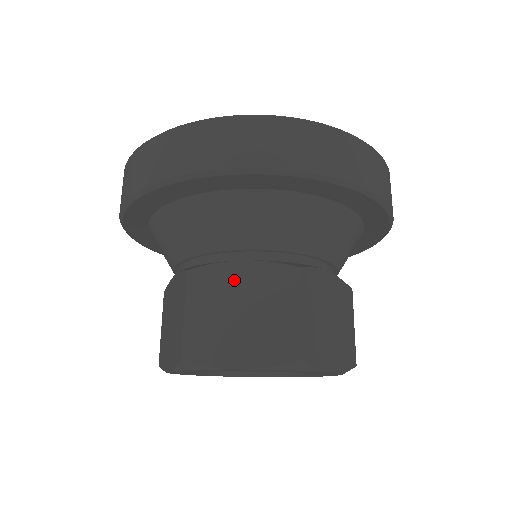
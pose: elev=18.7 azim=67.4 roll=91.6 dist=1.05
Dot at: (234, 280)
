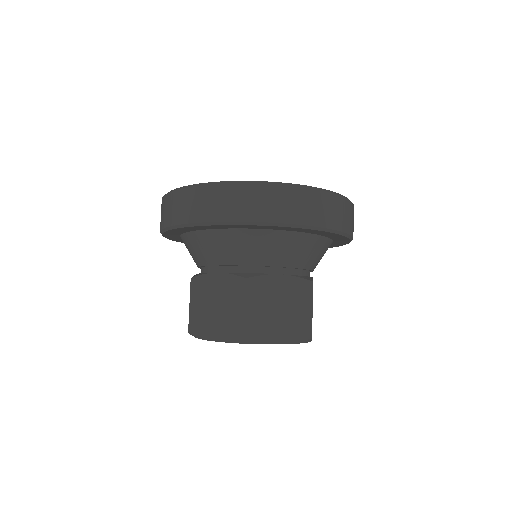
Dot at: (213, 285)
